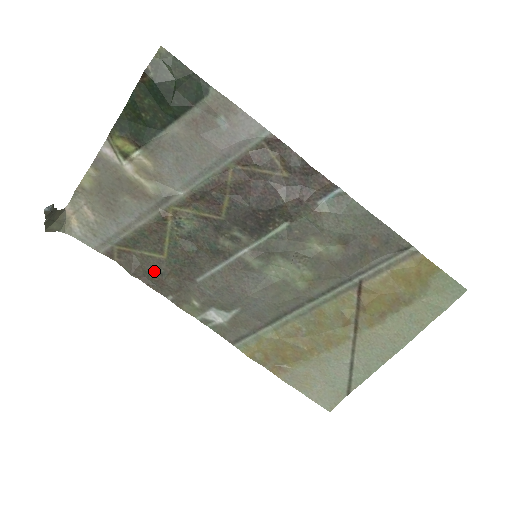
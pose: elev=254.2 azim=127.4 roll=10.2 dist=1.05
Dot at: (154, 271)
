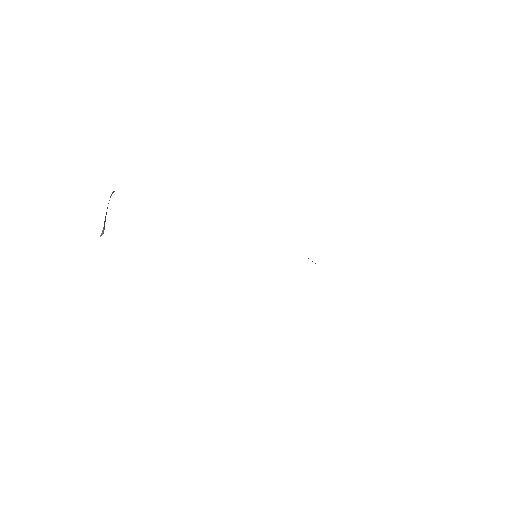
Dot at: occluded
